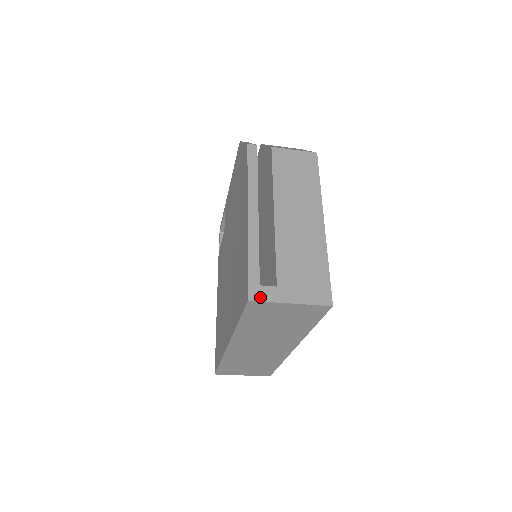
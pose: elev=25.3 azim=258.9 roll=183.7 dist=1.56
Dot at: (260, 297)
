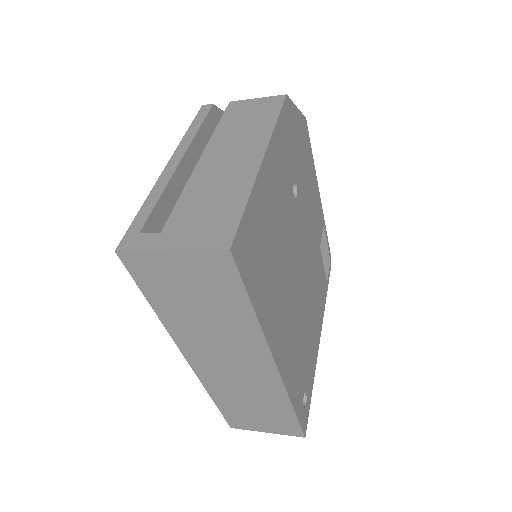
Dot at: (132, 246)
